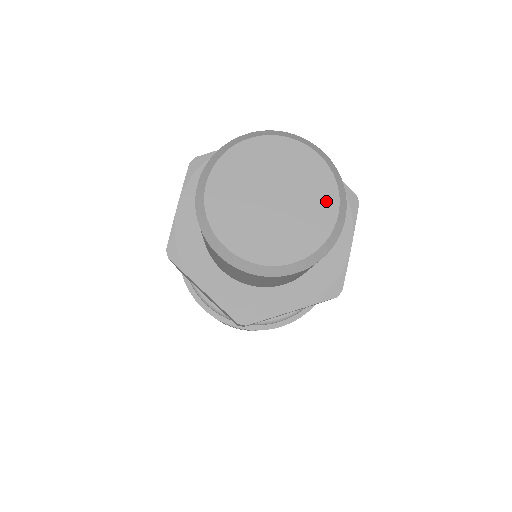
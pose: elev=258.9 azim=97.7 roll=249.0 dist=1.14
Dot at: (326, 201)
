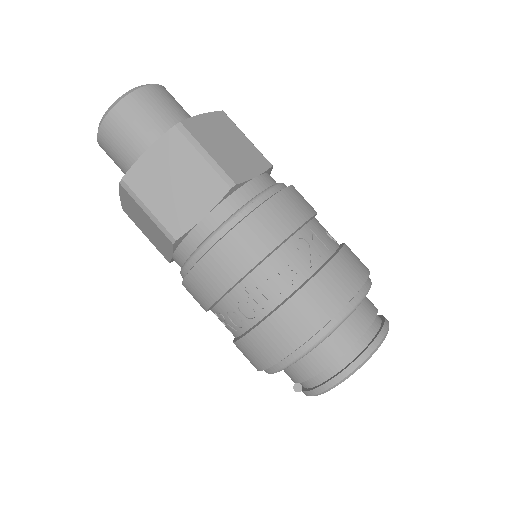
Dot at: occluded
